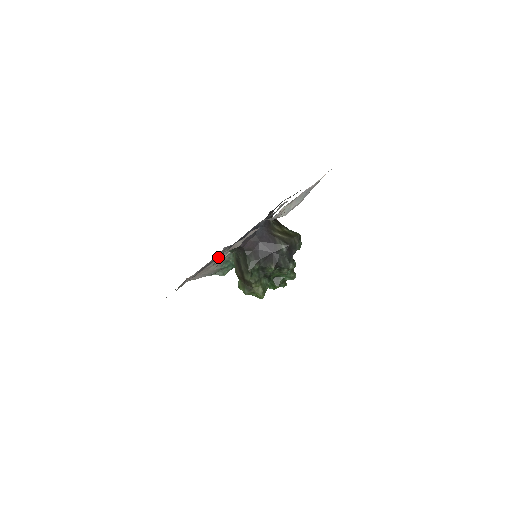
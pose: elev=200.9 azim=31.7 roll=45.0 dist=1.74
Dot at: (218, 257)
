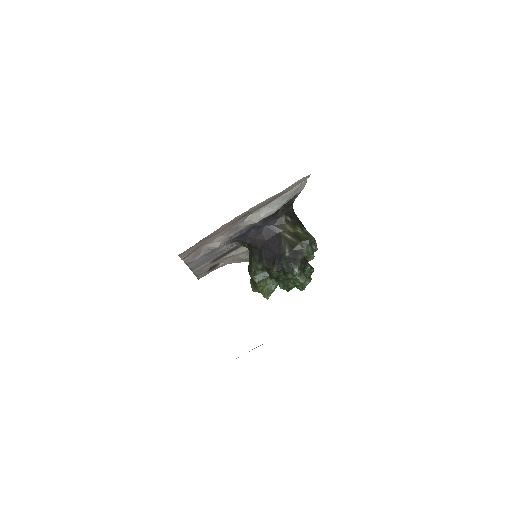
Dot at: (235, 249)
